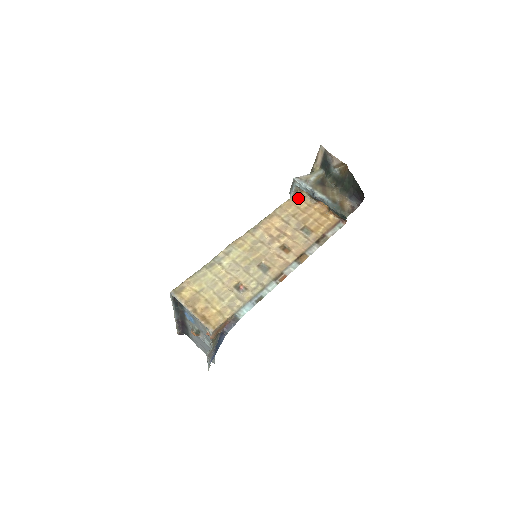
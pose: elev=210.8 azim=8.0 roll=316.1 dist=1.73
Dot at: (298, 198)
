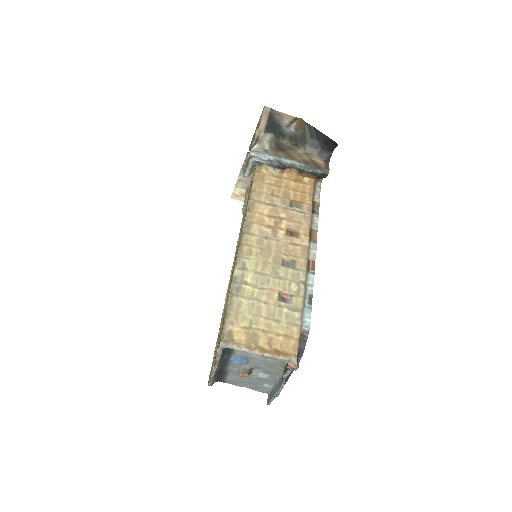
Dot at: (262, 174)
